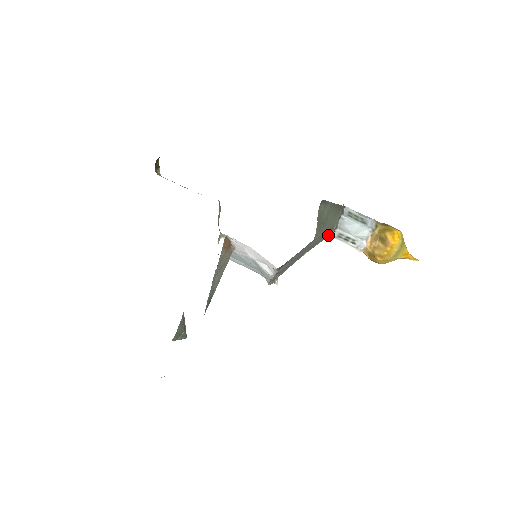
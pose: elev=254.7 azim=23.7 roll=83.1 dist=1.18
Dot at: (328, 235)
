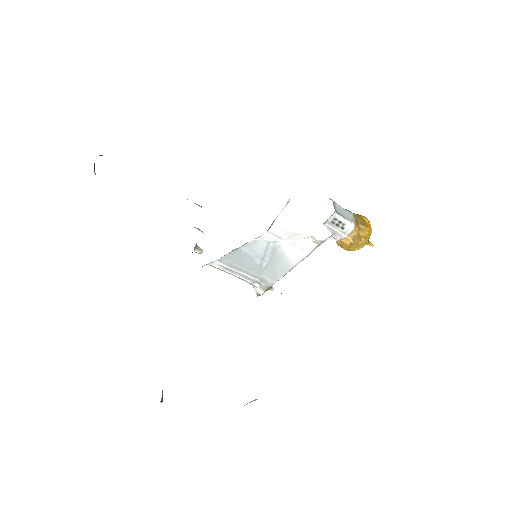
Dot at: (325, 221)
